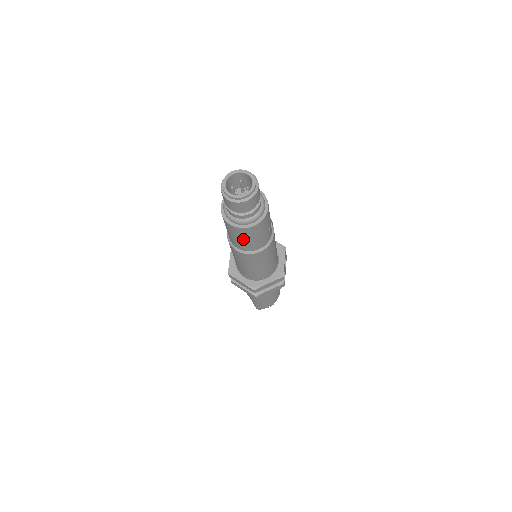
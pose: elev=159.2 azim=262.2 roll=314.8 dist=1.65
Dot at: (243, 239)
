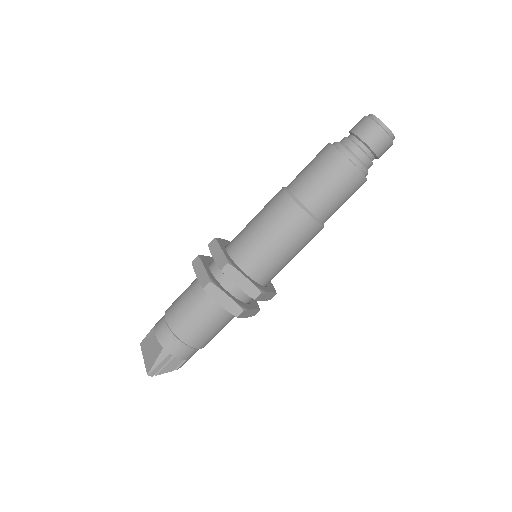
Dot at: (340, 193)
